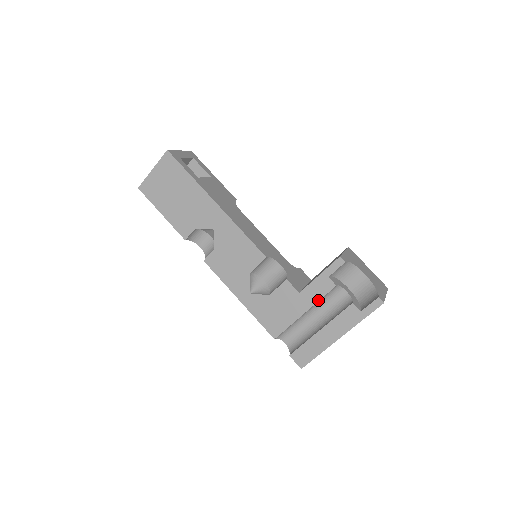
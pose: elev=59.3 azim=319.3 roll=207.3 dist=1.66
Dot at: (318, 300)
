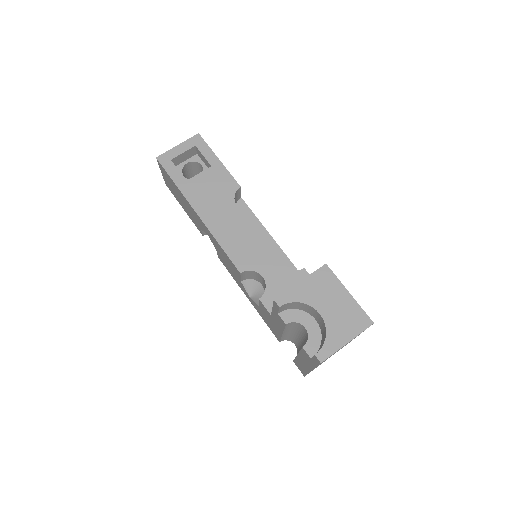
Dot at: (283, 329)
